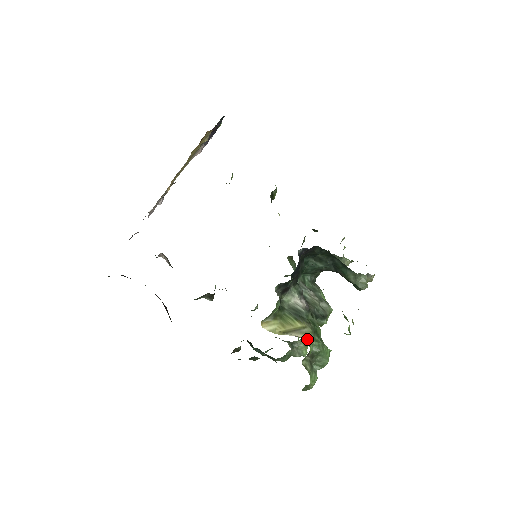
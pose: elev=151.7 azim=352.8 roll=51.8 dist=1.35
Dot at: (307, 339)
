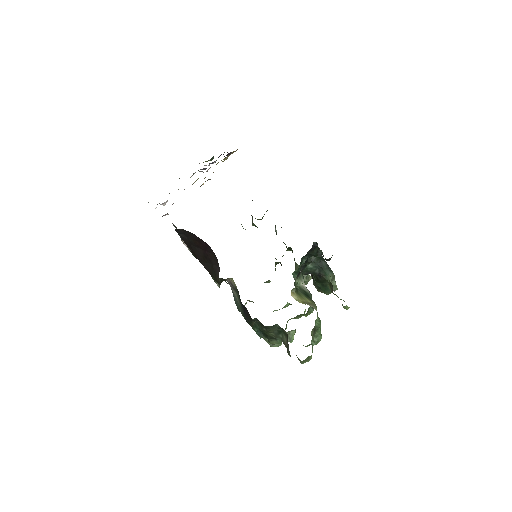
Dot at: (317, 312)
